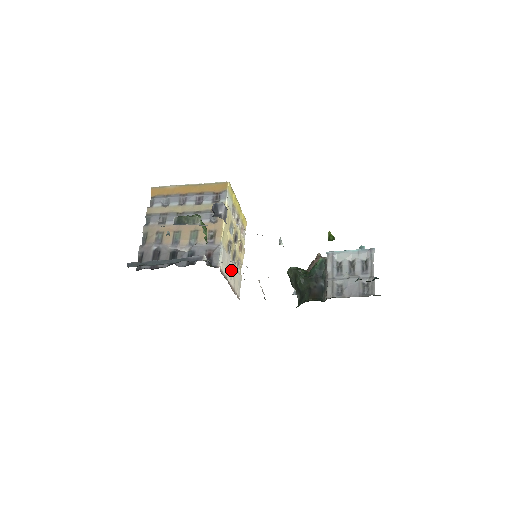
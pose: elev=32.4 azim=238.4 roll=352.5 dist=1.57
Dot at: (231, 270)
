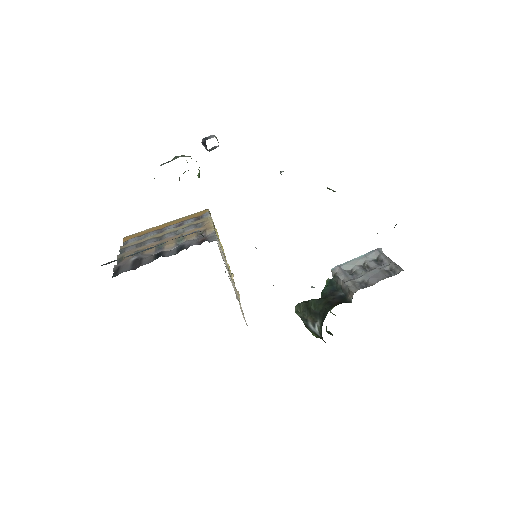
Dot at: occluded
